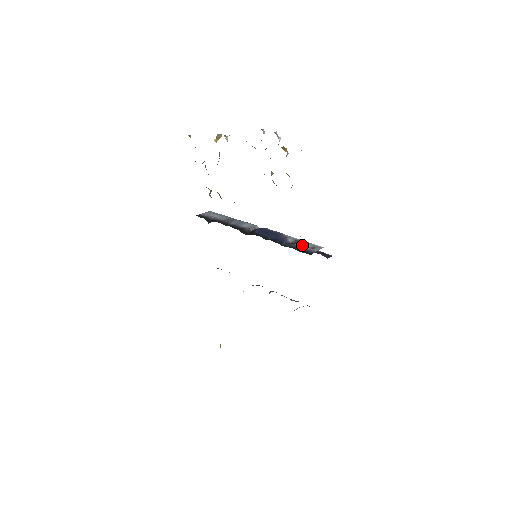
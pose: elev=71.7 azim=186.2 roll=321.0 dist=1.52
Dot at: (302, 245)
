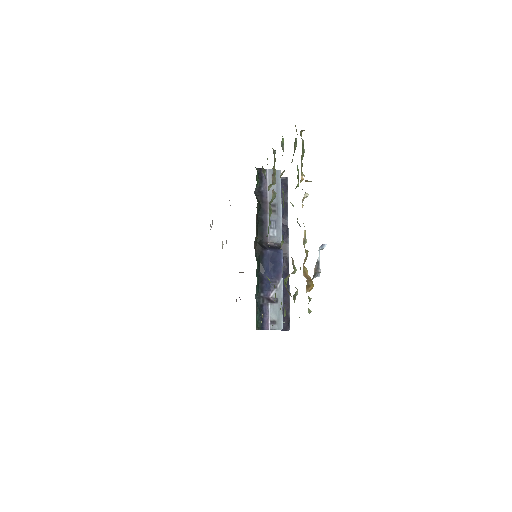
Dot at: (272, 310)
